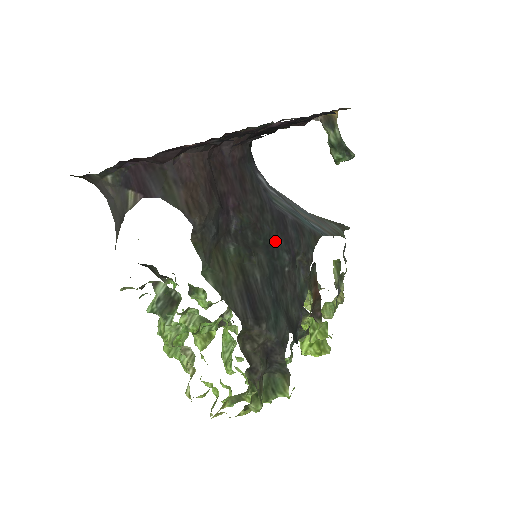
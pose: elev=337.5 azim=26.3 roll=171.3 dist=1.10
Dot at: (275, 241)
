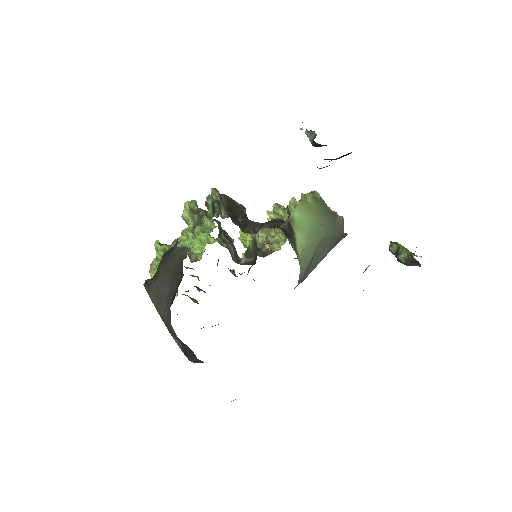
Dot at: occluded
